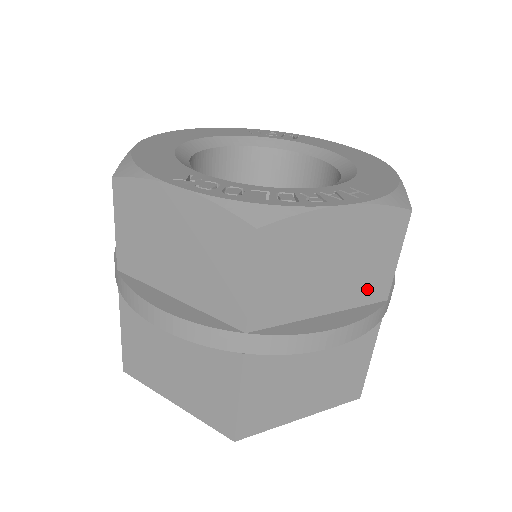
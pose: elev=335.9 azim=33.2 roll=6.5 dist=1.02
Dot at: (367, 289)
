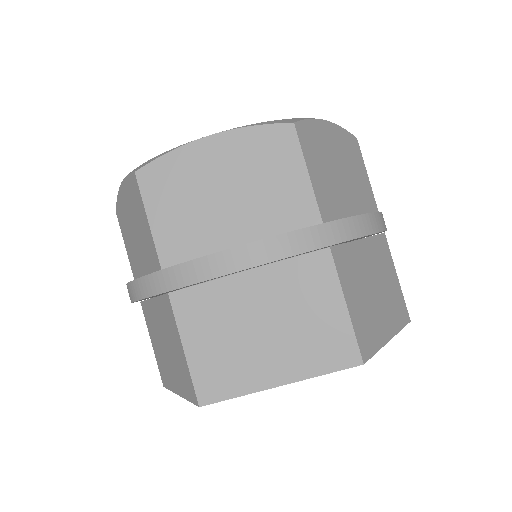
Dot at: (285, 213)
